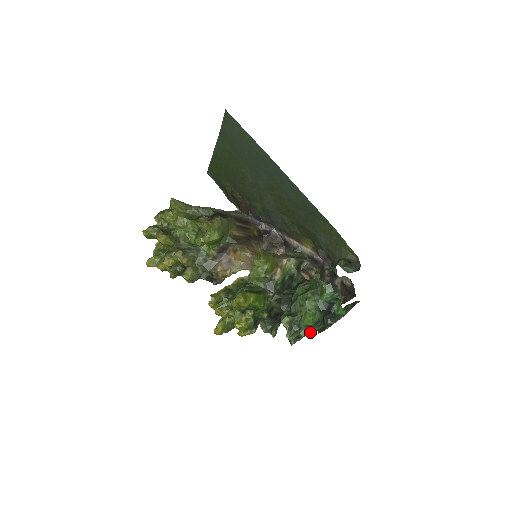
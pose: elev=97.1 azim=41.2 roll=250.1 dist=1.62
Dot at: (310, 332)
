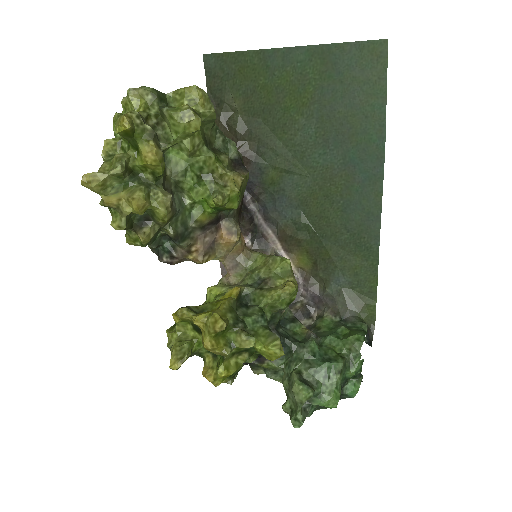
Dot at: occluded
